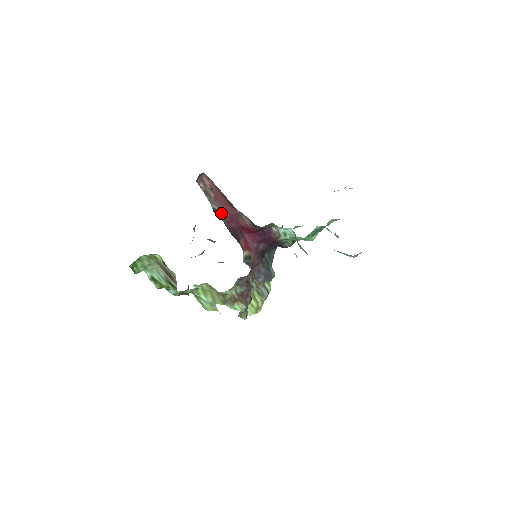
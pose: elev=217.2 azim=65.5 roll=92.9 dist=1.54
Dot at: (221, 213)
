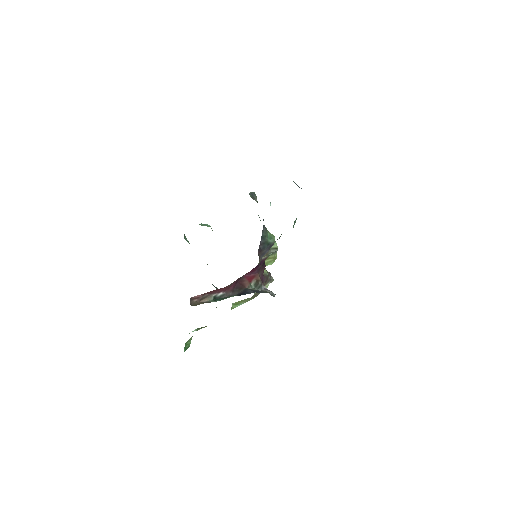
Dot at: (220, 293)
